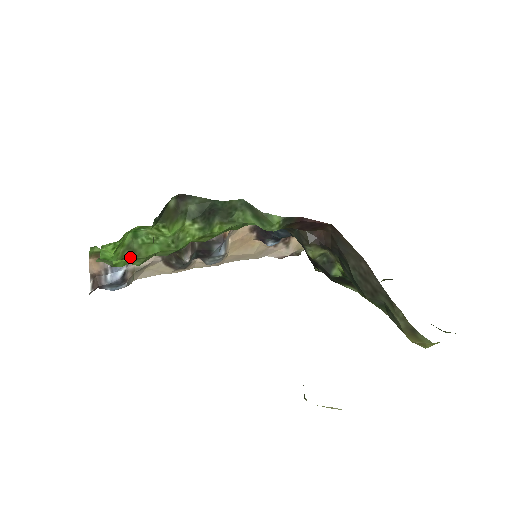
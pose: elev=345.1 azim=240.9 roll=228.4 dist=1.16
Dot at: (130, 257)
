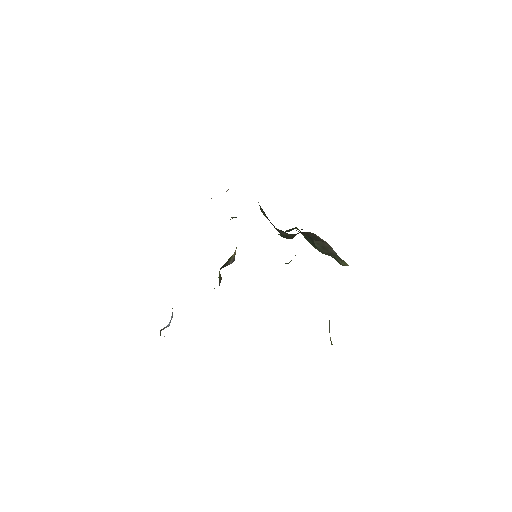
Dot at: occluded
